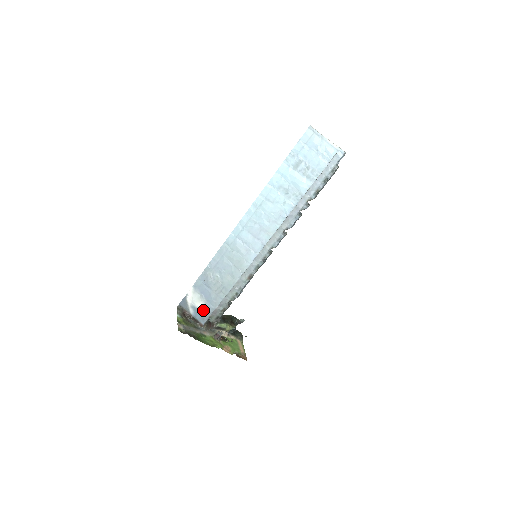
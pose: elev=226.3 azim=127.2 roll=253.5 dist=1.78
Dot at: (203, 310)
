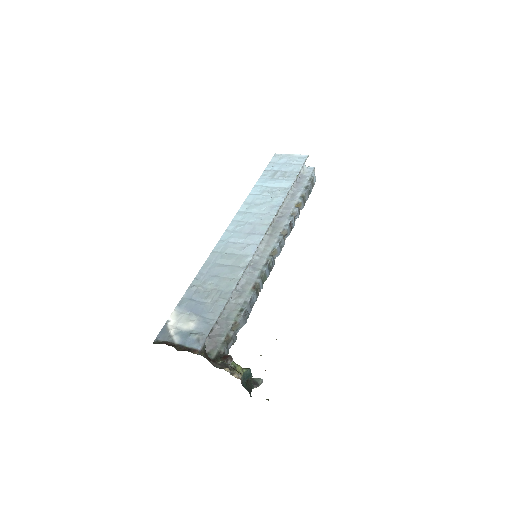
Dot at: (195, 330)
